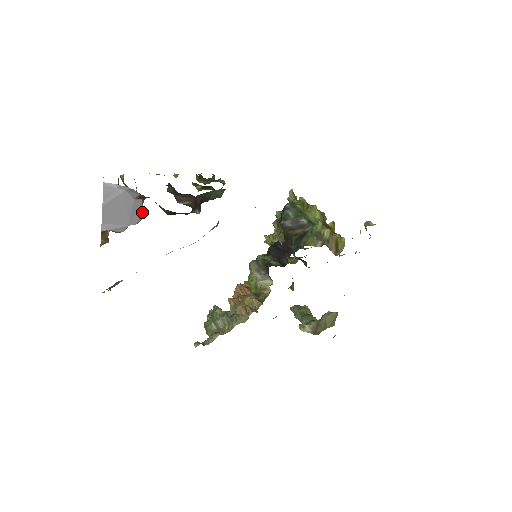
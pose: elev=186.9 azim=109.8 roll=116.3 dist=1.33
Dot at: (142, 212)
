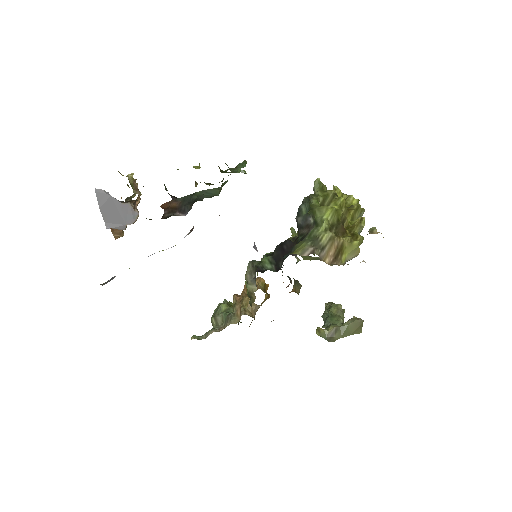
Dot at: (135, 213)
